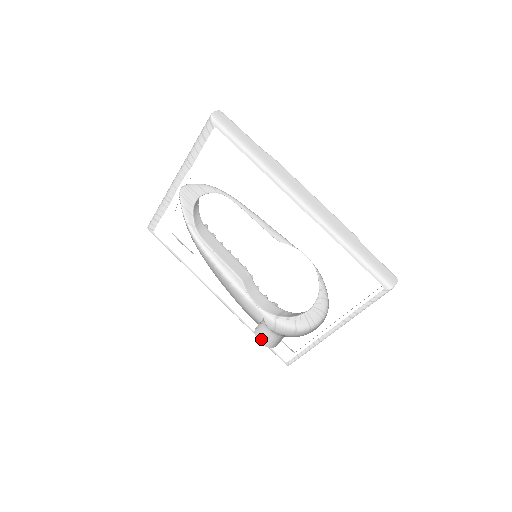
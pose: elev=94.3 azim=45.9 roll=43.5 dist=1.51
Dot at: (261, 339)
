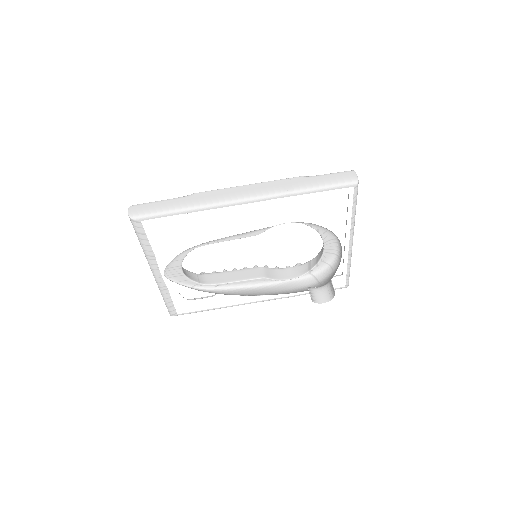
Dot at: (321, 300)
